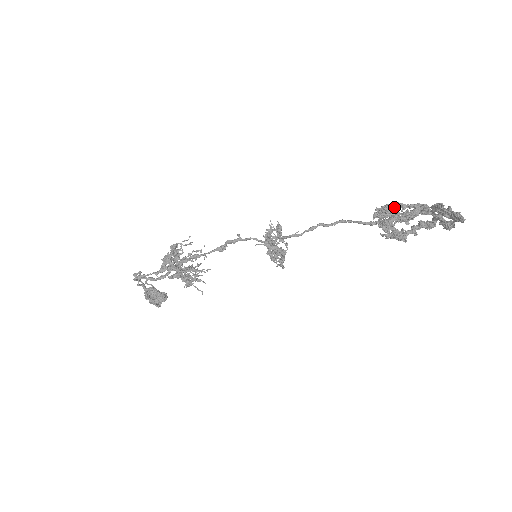
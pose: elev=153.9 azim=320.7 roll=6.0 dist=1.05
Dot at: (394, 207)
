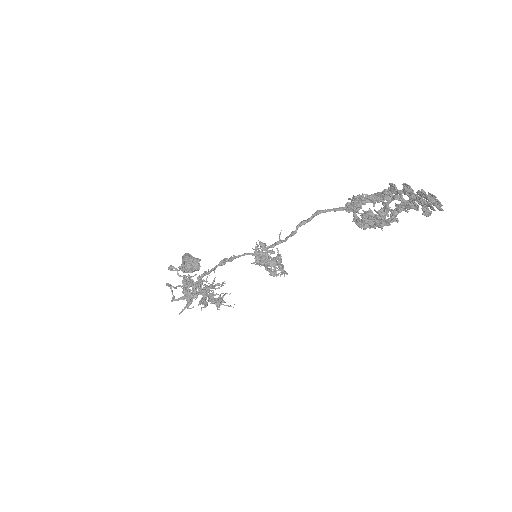
Dot at: (364, 203)
